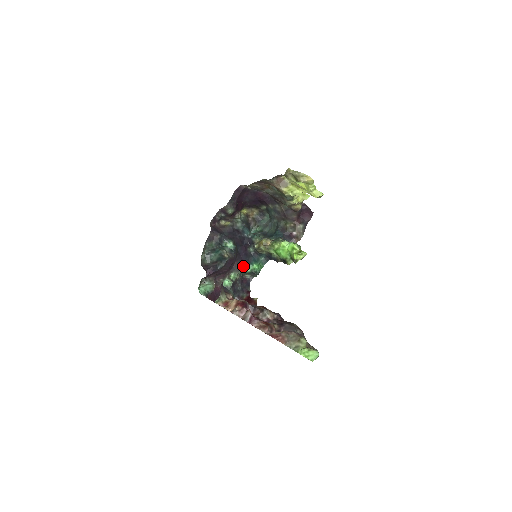
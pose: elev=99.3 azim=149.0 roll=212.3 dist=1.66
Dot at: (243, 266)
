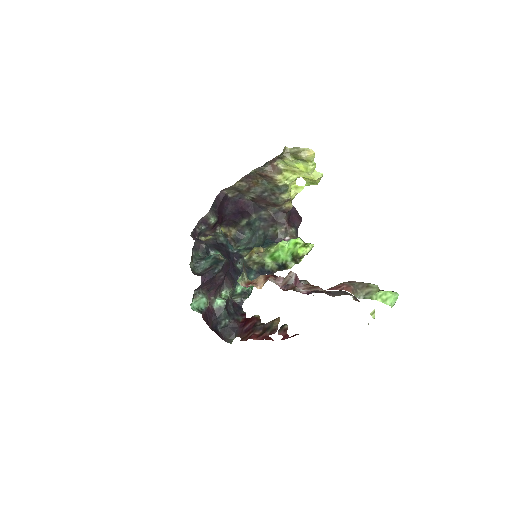
Dot at: (233, 284)
